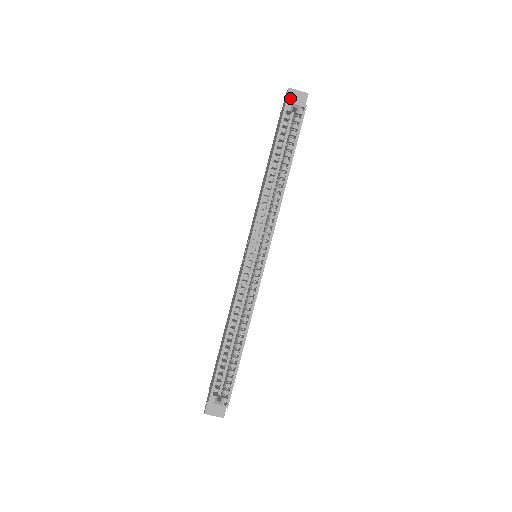
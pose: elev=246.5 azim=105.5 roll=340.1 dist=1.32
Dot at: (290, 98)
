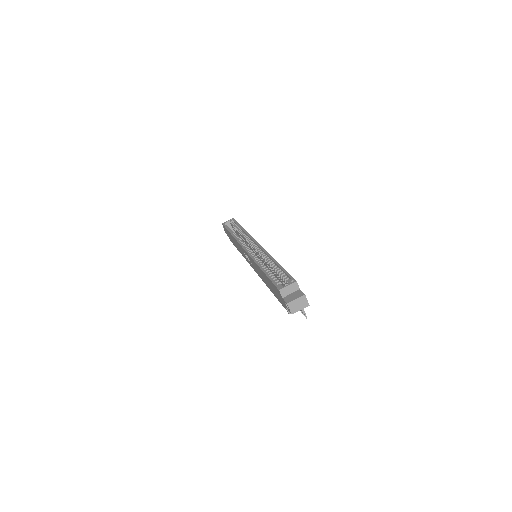
Dot at: occluded
